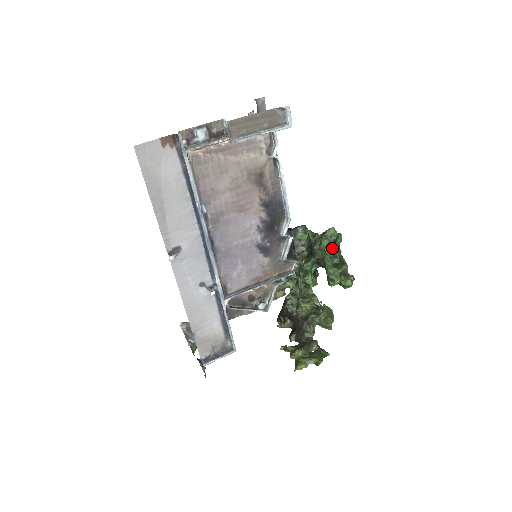
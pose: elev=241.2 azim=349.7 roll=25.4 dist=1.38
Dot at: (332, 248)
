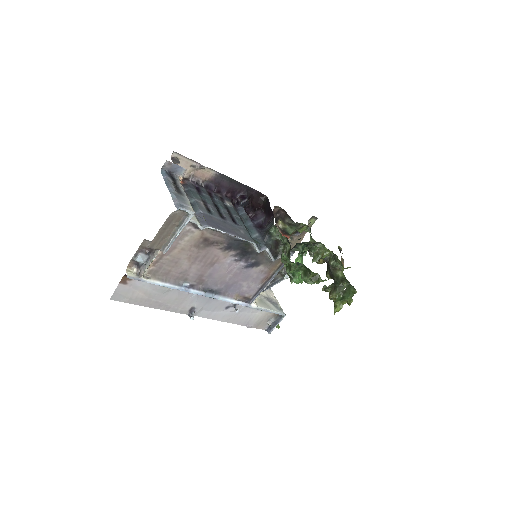
Dot at: (291, 272)
